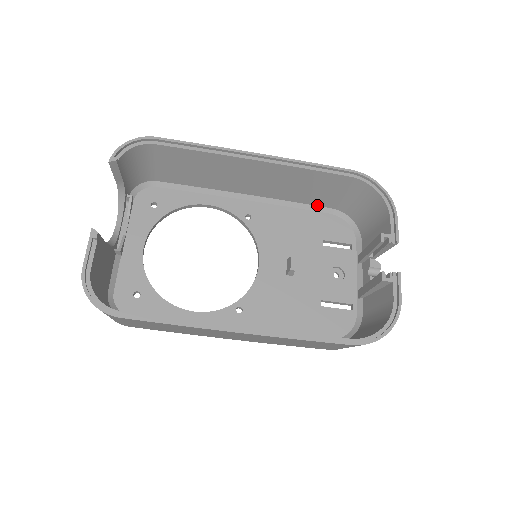
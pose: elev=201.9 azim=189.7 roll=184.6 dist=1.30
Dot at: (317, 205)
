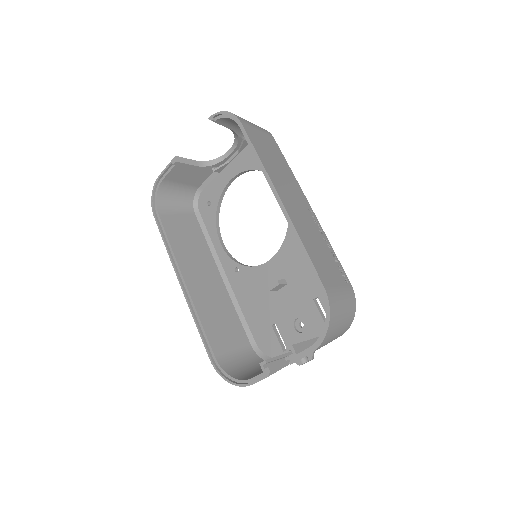
Dot at: occluded
